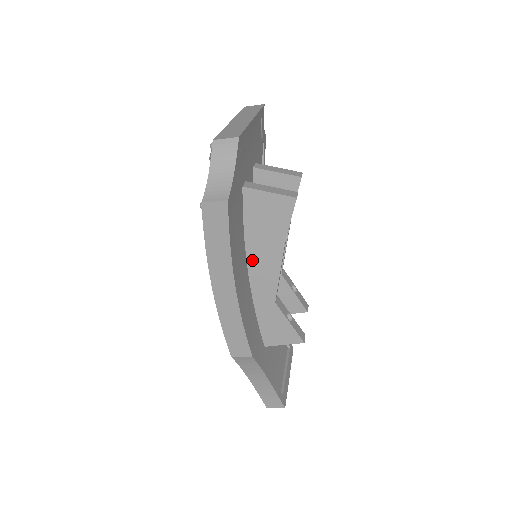
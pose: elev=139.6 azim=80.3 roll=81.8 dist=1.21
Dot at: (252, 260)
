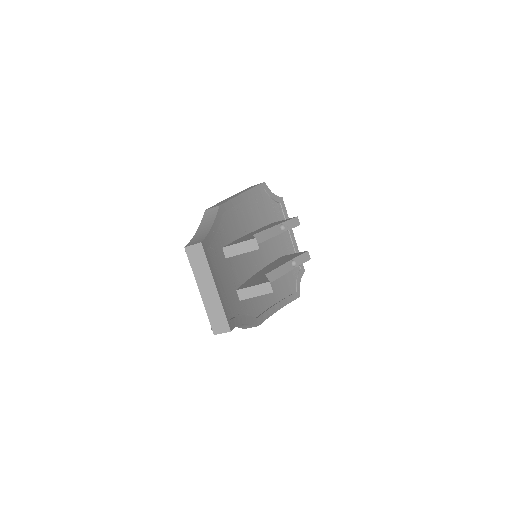
Dot at: occluded
